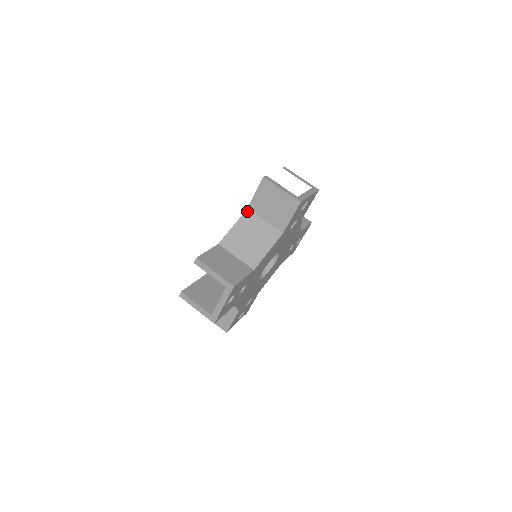
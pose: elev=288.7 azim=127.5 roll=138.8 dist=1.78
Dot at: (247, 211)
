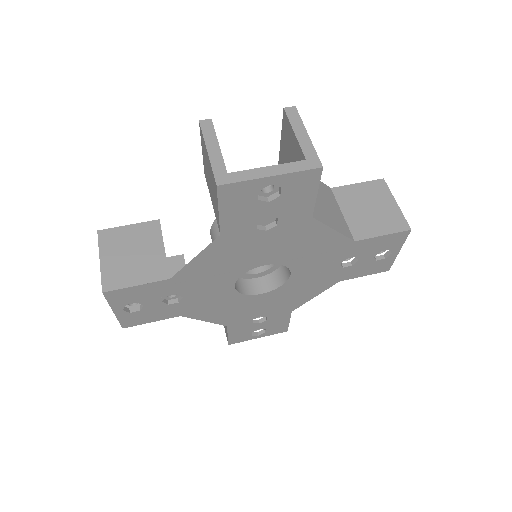
Dot at: (330, 188)
